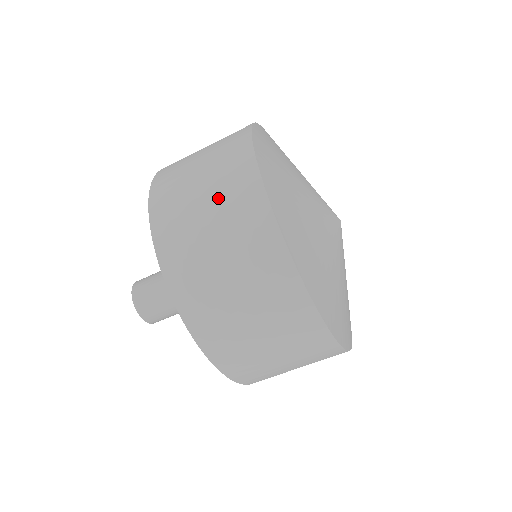
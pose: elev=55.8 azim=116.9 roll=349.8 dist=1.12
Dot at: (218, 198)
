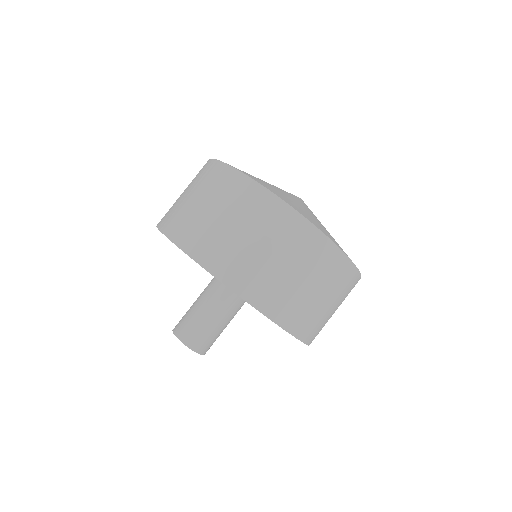
Dot at: (237, 213)
